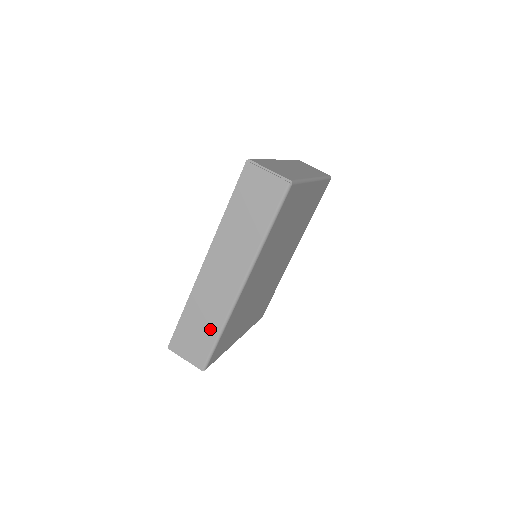
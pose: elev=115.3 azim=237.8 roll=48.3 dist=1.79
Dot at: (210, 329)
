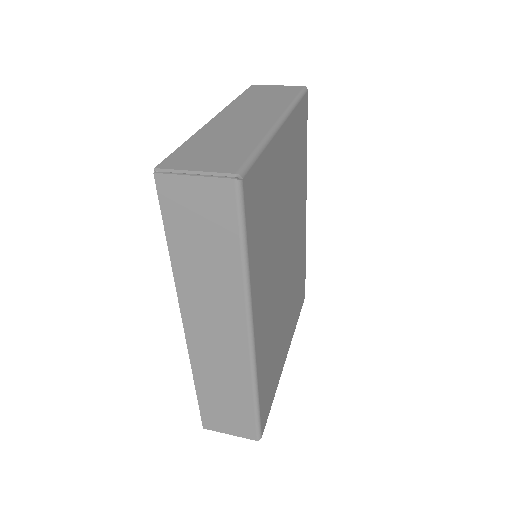
Dot at: (240, 398)
